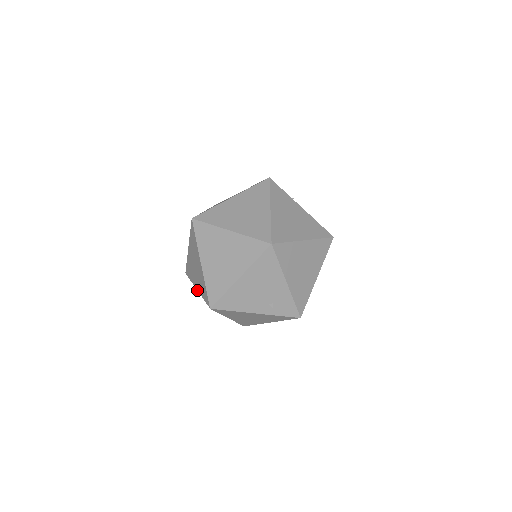
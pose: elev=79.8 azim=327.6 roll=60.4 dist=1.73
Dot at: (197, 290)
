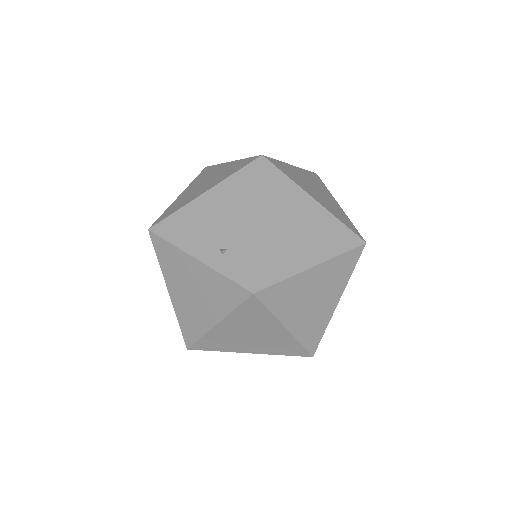
Dot at: occluded
